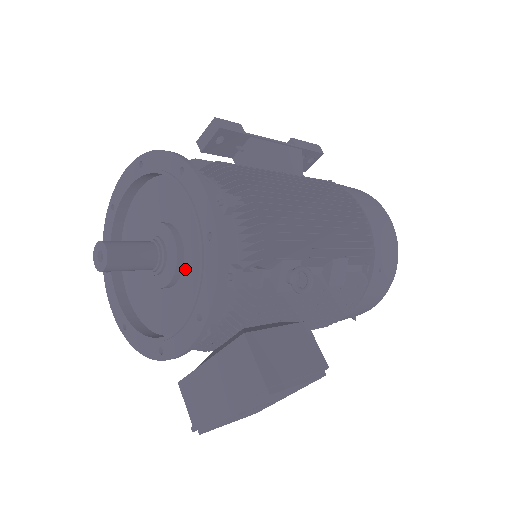
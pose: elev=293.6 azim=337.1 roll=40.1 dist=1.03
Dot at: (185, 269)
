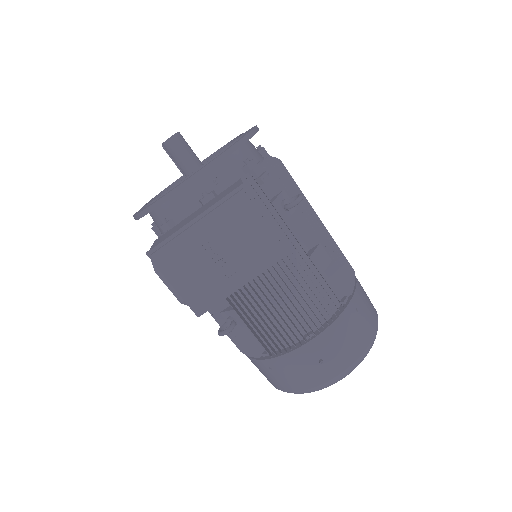
Dot at: occluded
